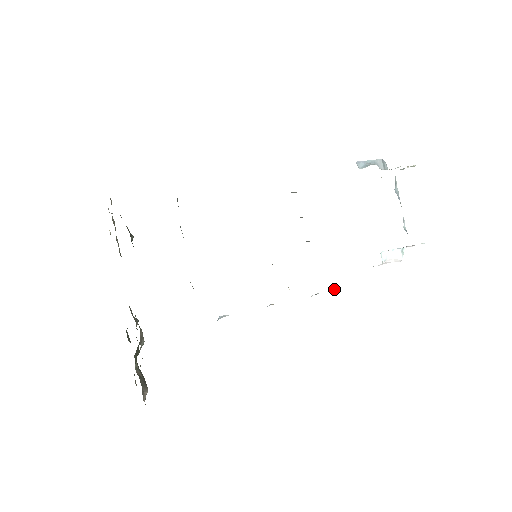
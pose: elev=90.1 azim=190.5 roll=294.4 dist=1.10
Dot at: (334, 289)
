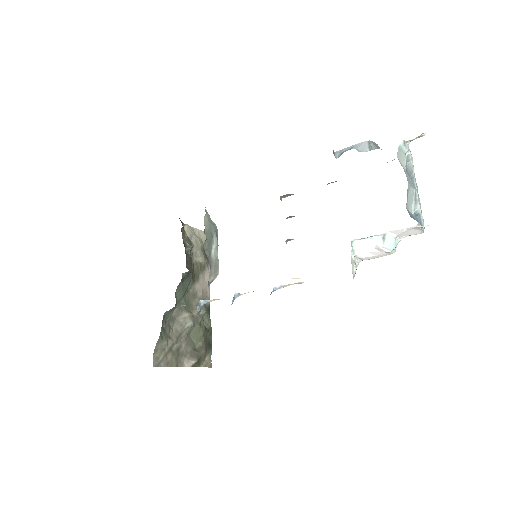
Dot at: (298, 282)
